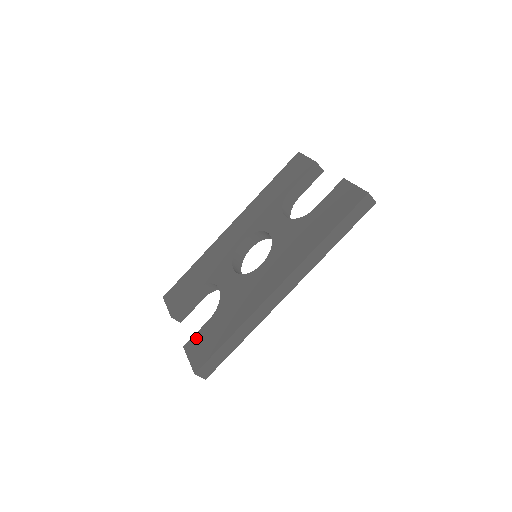
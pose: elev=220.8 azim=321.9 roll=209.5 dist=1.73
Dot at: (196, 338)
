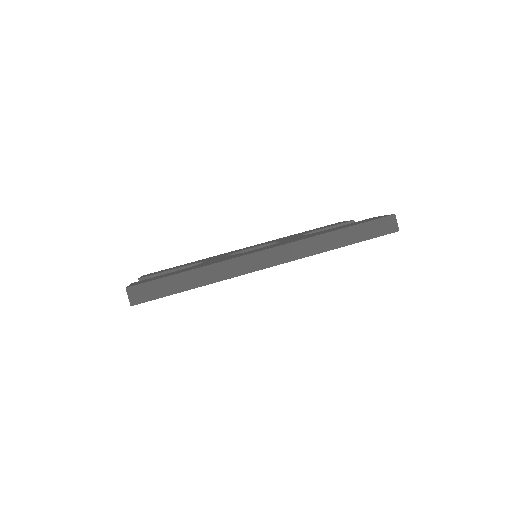
Dot at: (151, 278)
